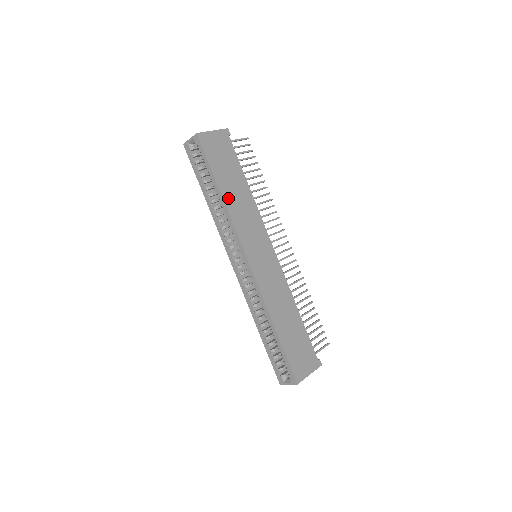
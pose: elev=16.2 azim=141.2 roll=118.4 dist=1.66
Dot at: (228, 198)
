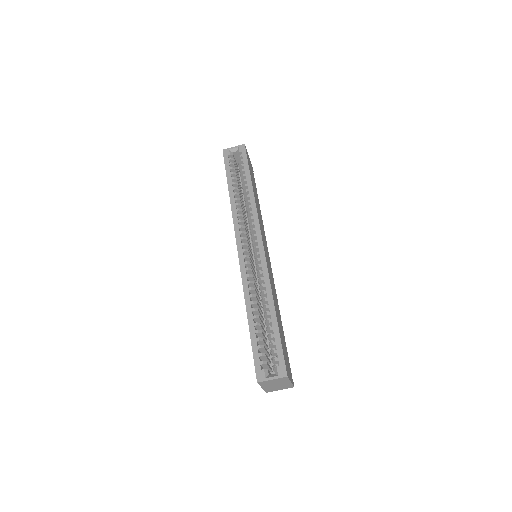
Dot at: occluded
